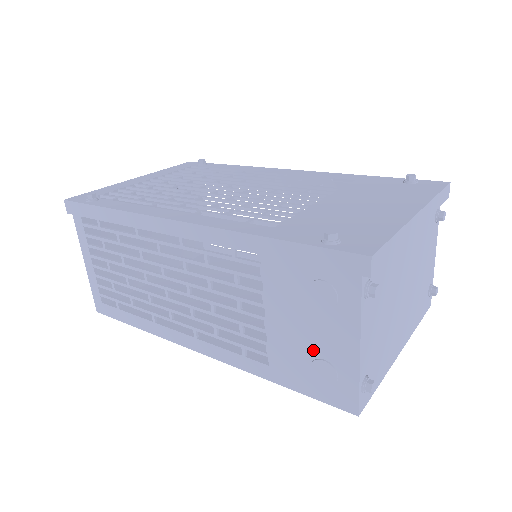
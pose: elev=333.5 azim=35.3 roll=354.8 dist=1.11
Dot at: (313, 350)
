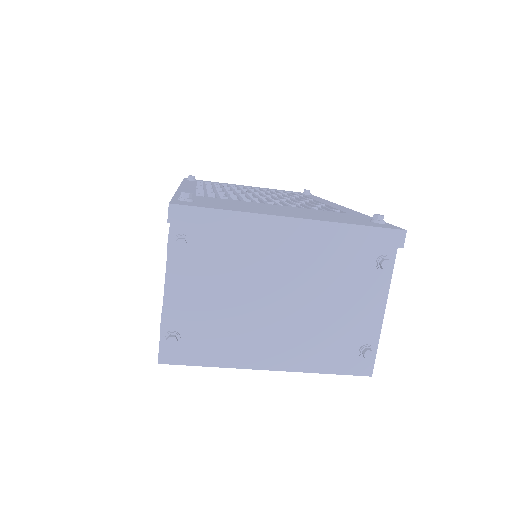
Dot at: occluded
